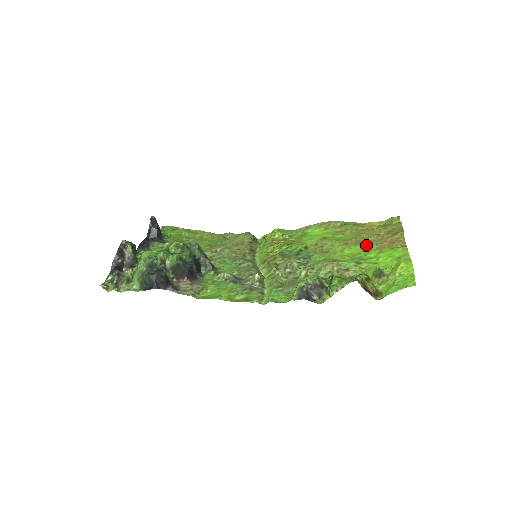
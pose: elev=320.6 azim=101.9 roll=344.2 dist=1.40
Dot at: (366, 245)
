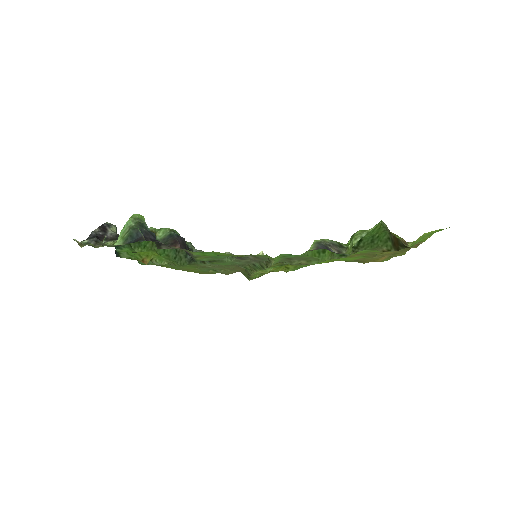
Dot at: occluded
